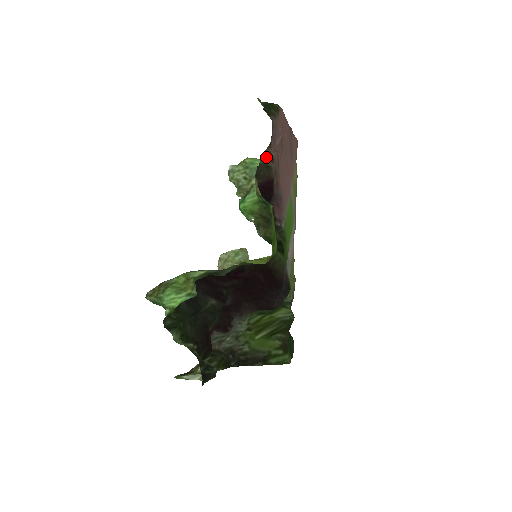
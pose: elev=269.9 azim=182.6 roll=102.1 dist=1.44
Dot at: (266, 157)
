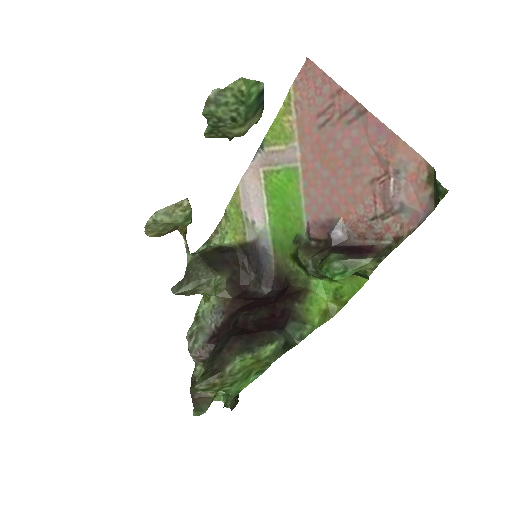
Dot at: (398, 242)
